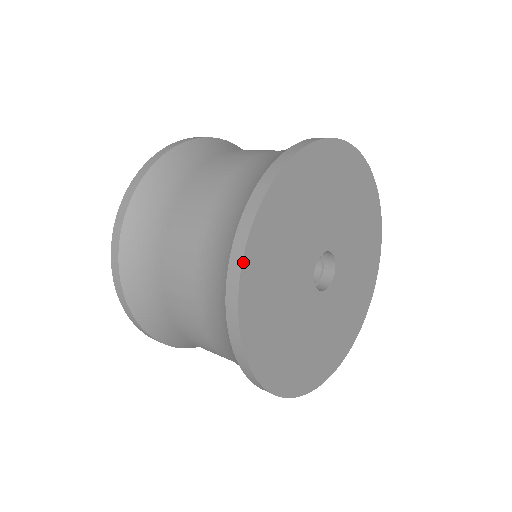
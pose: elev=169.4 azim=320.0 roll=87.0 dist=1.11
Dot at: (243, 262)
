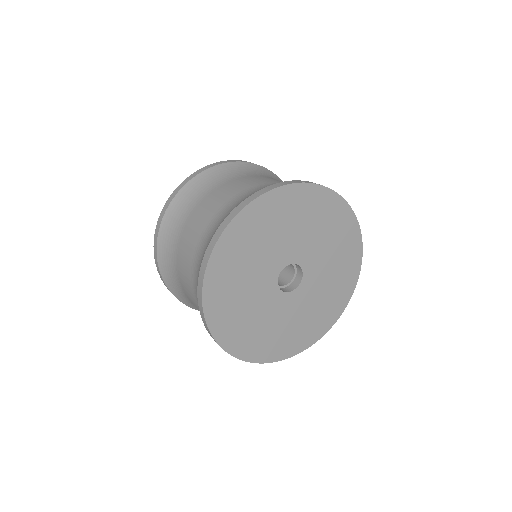
Dot at: (206, 273)
